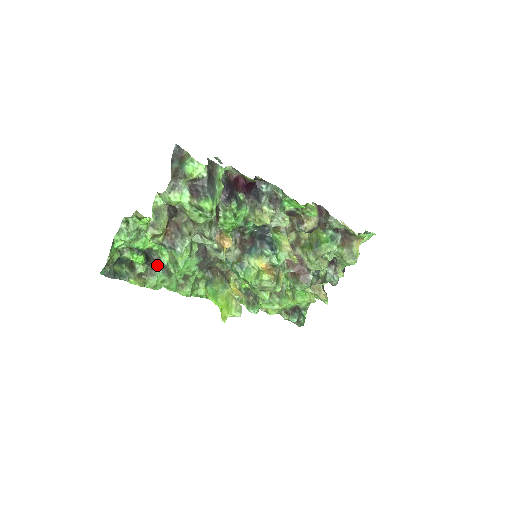
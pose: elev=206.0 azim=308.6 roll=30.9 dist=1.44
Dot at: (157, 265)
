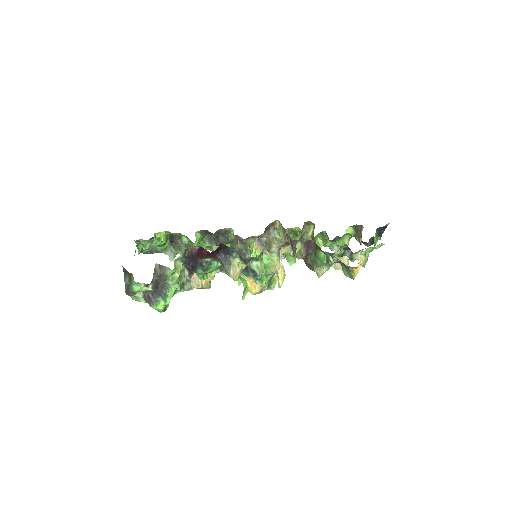
Dot at: (181, 243)
